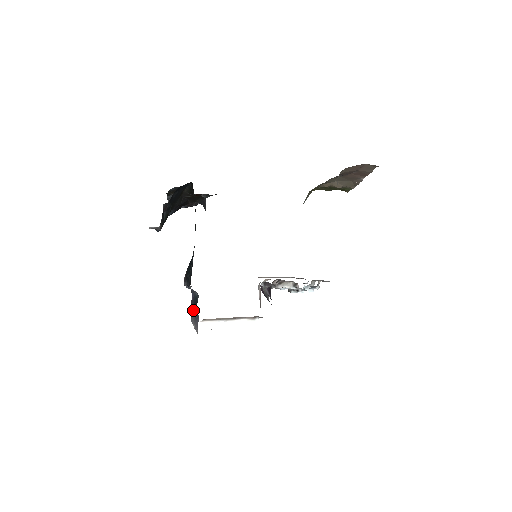
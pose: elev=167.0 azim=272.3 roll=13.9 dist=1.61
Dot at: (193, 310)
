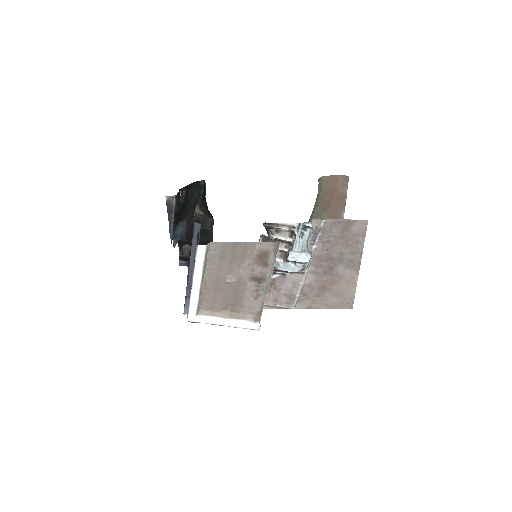
Dot at: occluded
